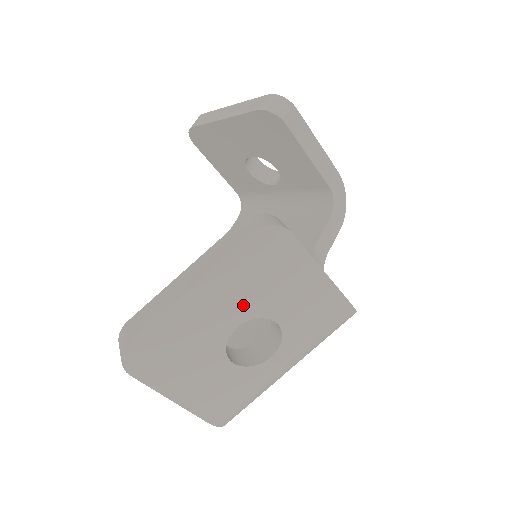
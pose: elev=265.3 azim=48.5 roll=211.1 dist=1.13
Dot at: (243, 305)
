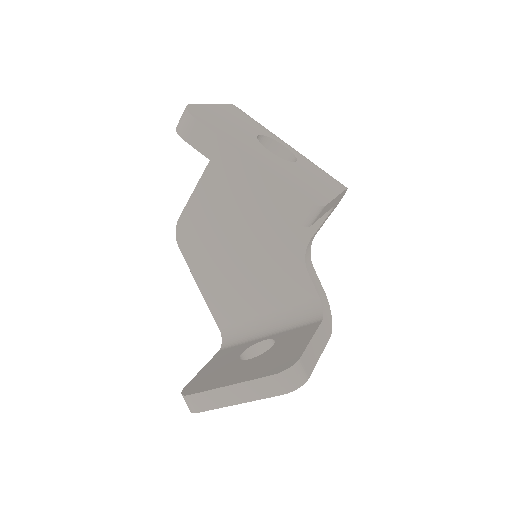
Dot at: occluded
